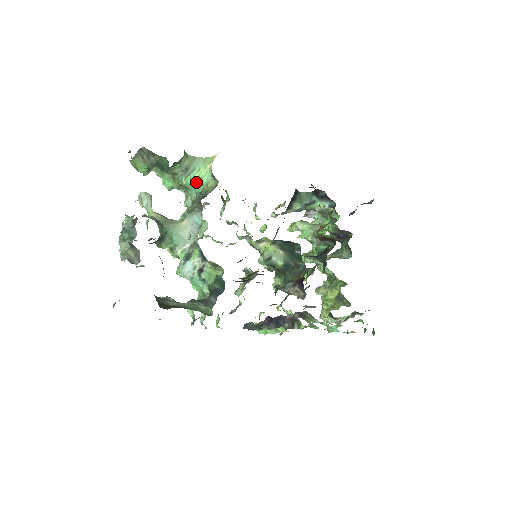
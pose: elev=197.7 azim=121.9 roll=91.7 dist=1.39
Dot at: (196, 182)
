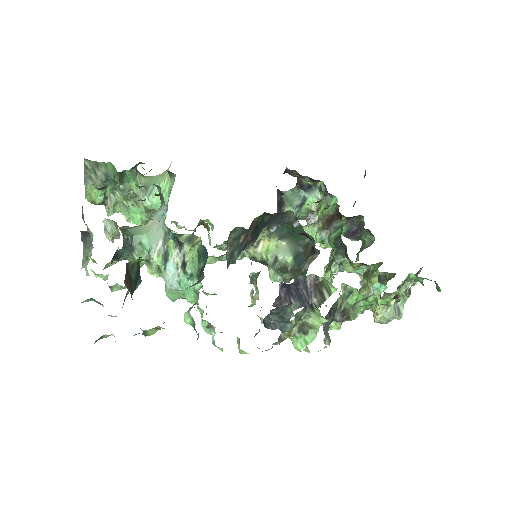
Dot at: occluded
